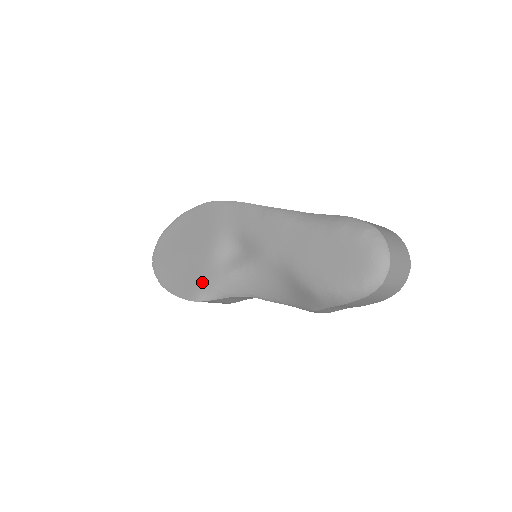
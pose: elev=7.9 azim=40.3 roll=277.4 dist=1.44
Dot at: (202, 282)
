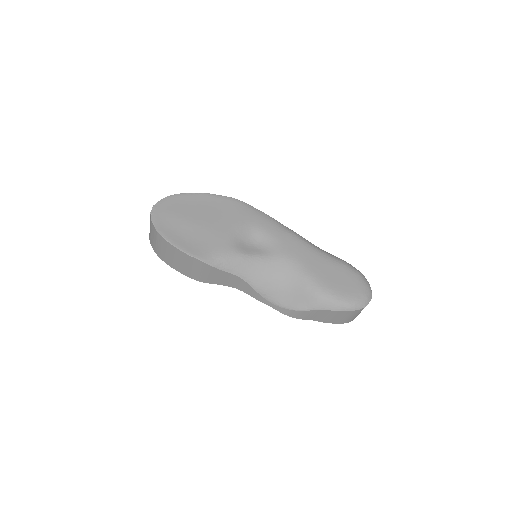
Dot at: (214, 249)
